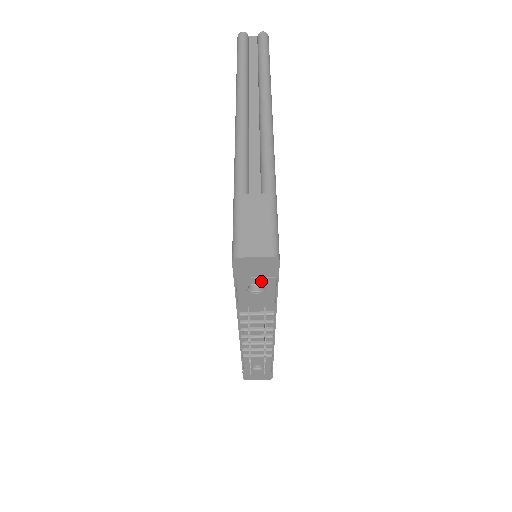
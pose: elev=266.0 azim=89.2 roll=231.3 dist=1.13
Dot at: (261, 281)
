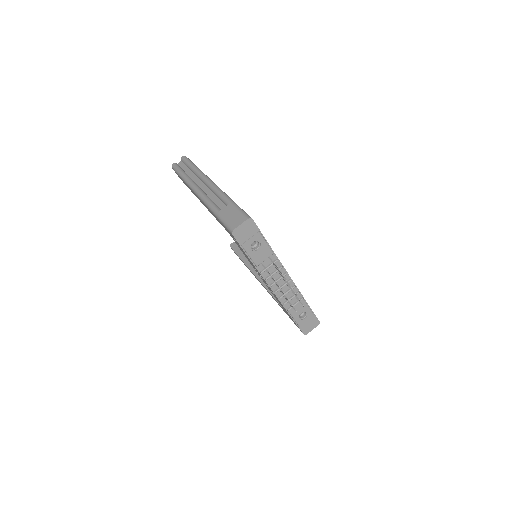
Dot at: (254, 239)
